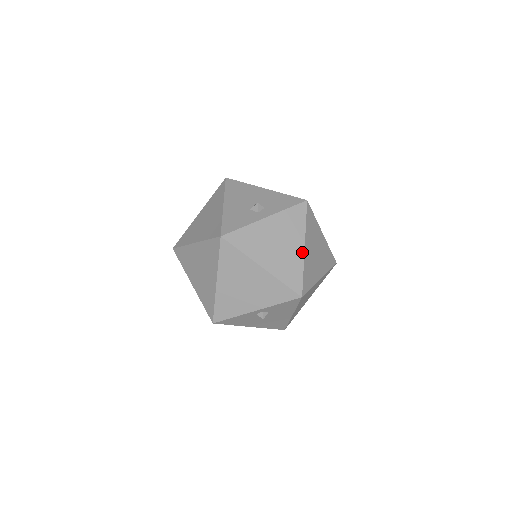
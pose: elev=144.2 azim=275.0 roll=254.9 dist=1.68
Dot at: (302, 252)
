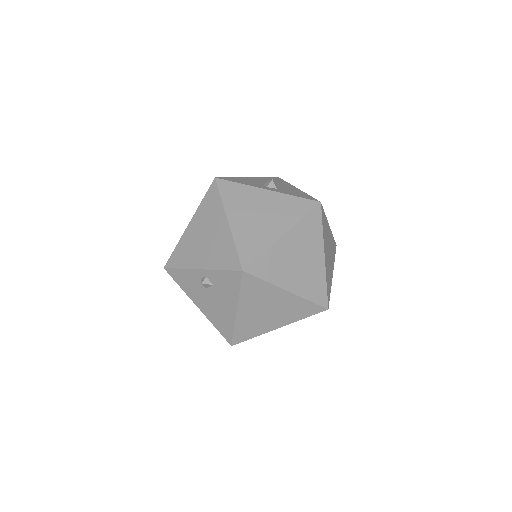
Dot at: (278, 236)
